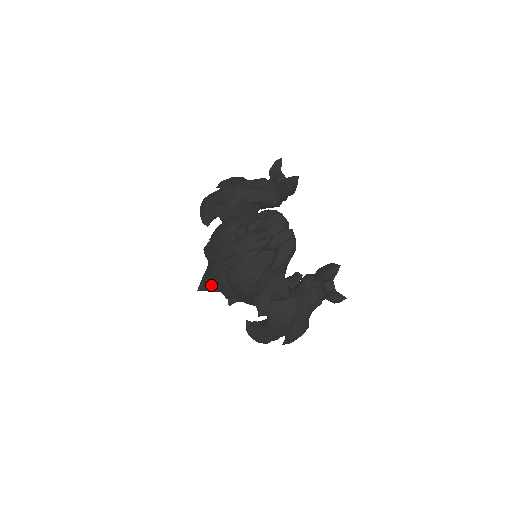
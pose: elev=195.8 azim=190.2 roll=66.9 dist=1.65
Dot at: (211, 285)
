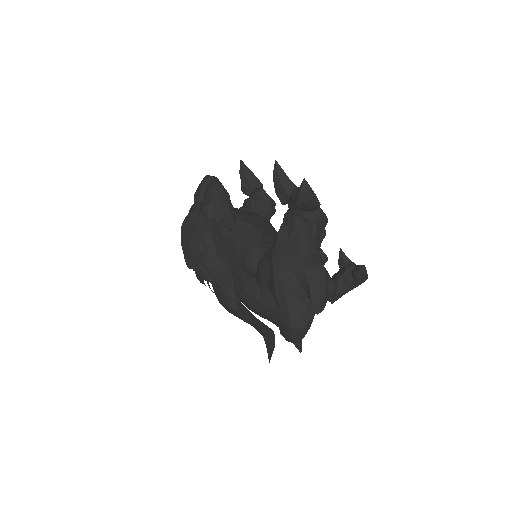
Dot at: (267, 340)
